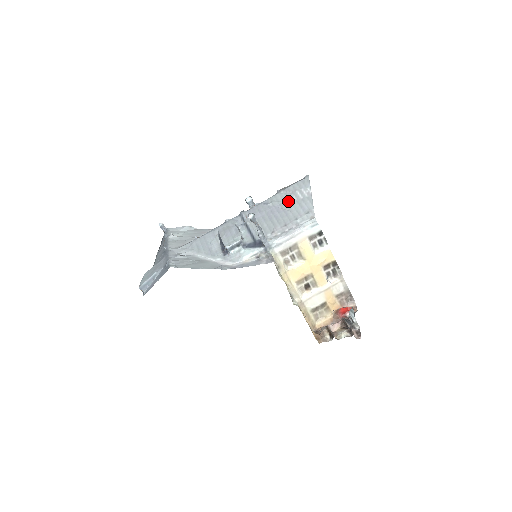
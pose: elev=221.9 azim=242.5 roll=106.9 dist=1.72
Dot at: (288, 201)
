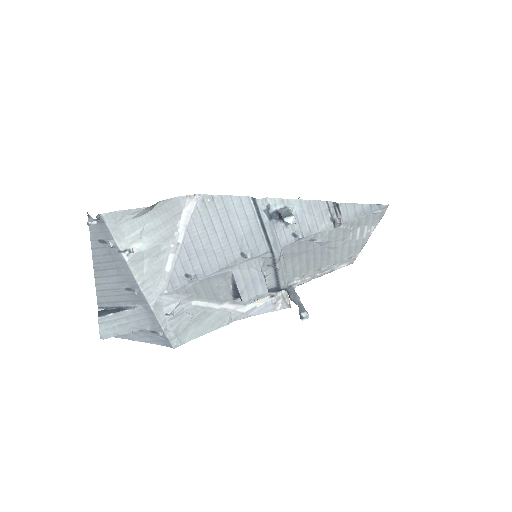
Dot at: (341, 241)
